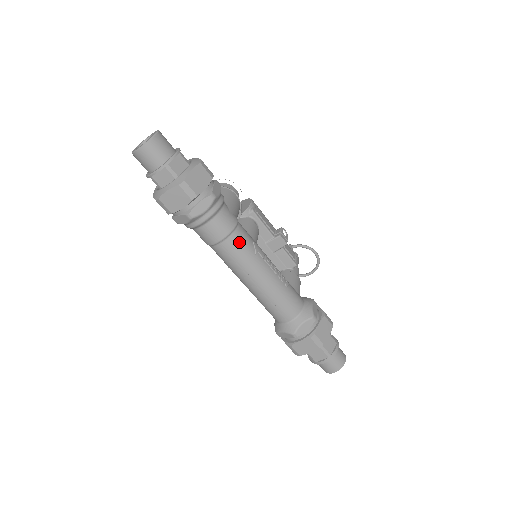
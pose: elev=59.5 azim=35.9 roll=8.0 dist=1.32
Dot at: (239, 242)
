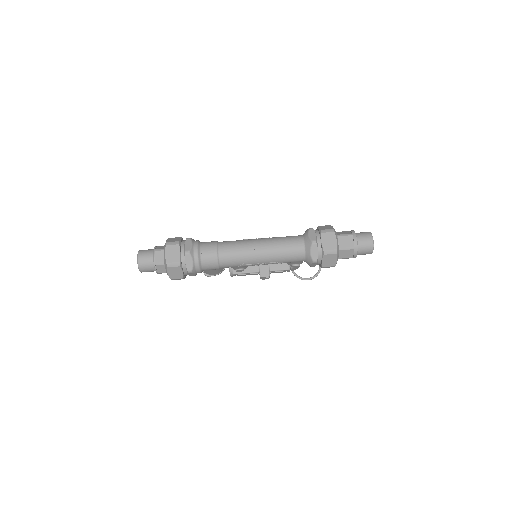
Dot at: (226, 243)
